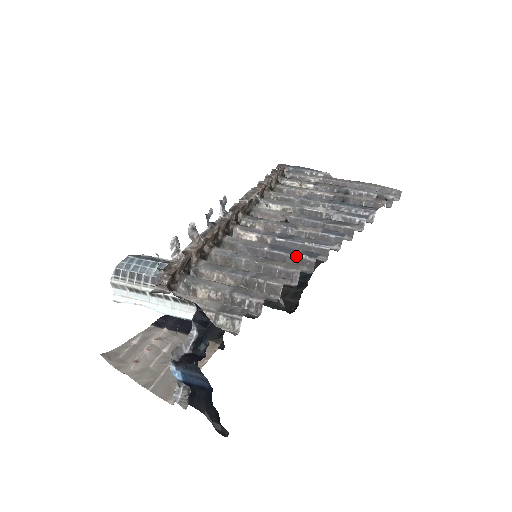
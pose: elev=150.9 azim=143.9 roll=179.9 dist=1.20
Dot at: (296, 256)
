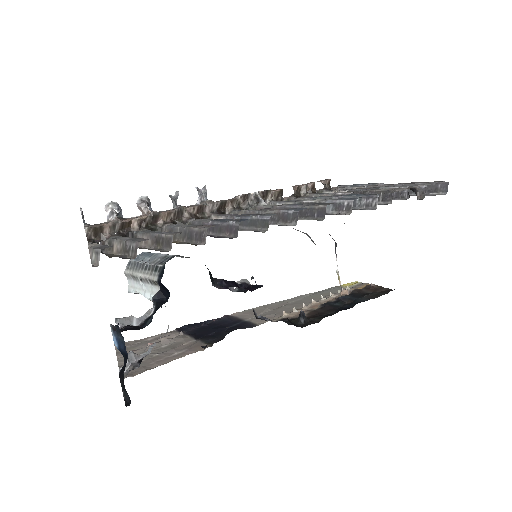
Dot at: (227, 223)
